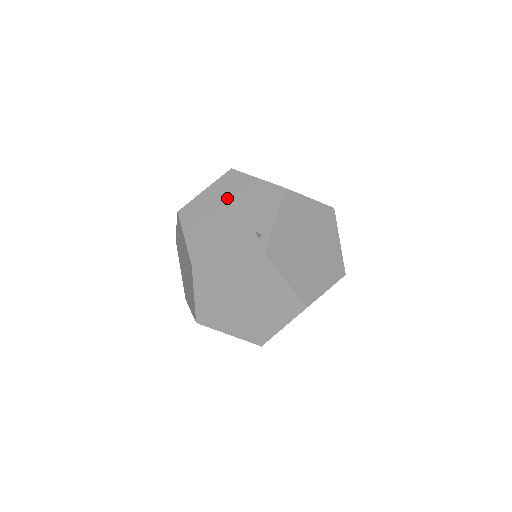
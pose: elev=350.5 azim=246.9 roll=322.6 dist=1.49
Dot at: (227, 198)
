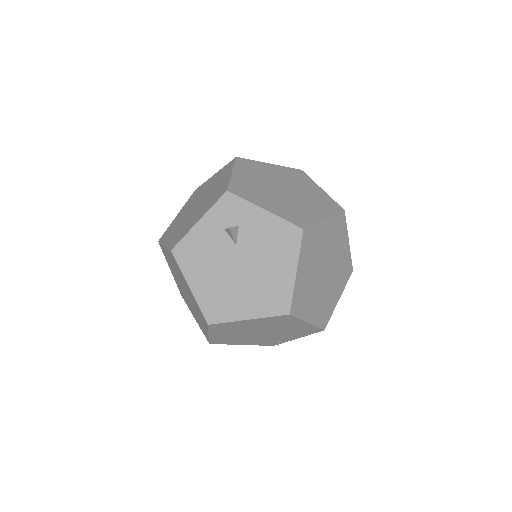
Dot at: (268, 327)
